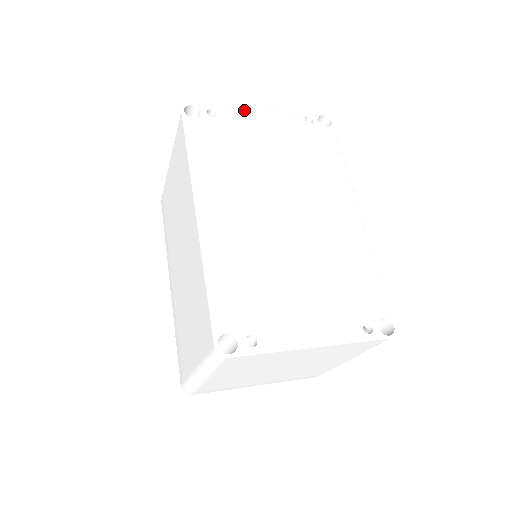
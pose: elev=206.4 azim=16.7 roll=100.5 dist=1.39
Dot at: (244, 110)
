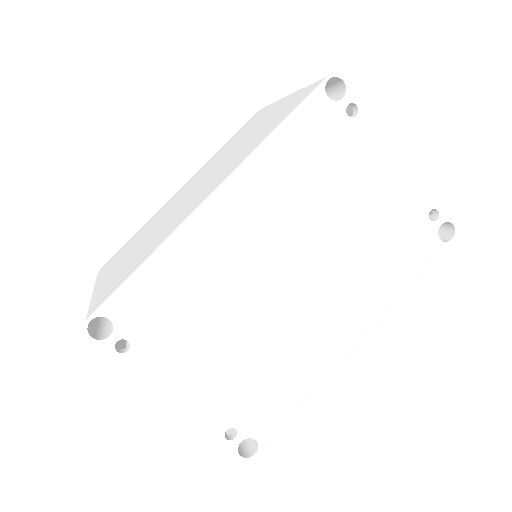
Dot at: (387, 140)
